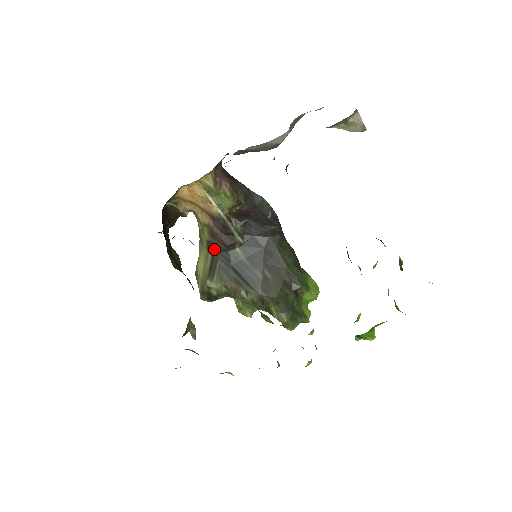
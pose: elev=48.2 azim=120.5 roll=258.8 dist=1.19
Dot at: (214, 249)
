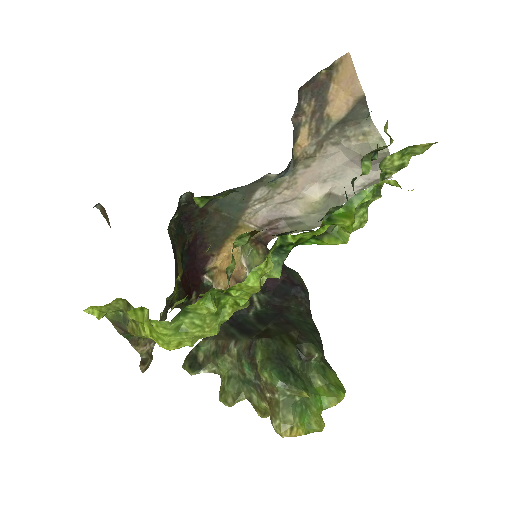
Dot at: occluded
